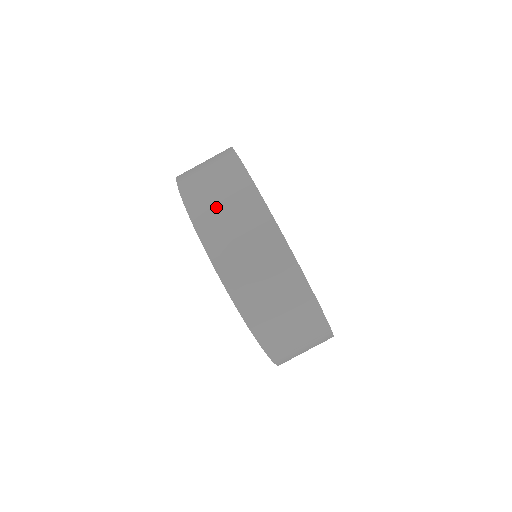
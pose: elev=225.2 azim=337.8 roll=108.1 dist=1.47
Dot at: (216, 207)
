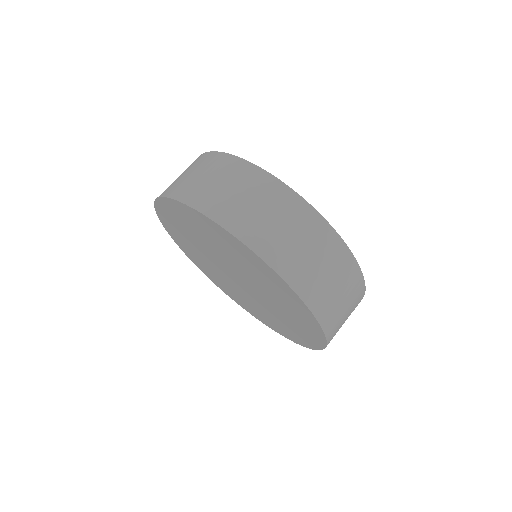
Dot at: (328, 289)
